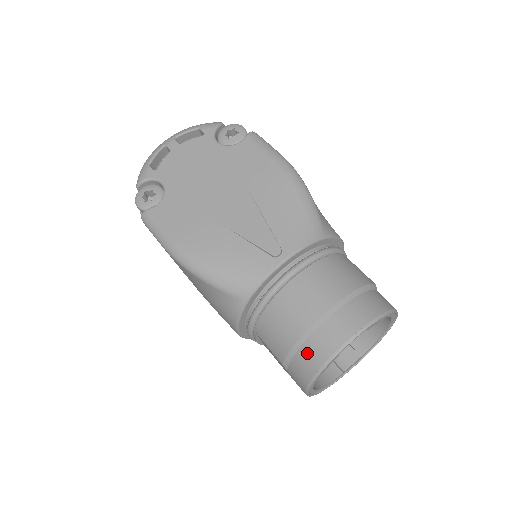
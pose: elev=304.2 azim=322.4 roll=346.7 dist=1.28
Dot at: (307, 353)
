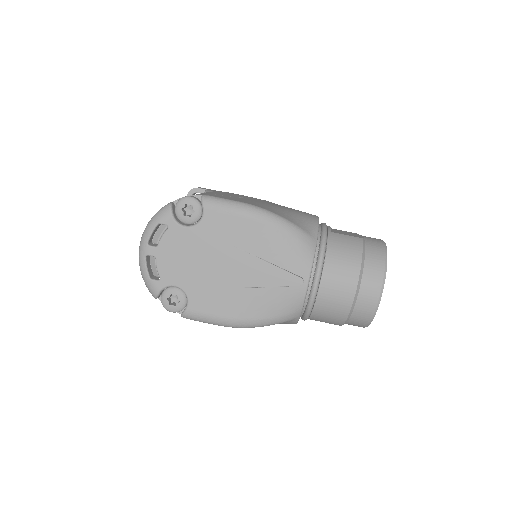
Dot at: (357, 318)
